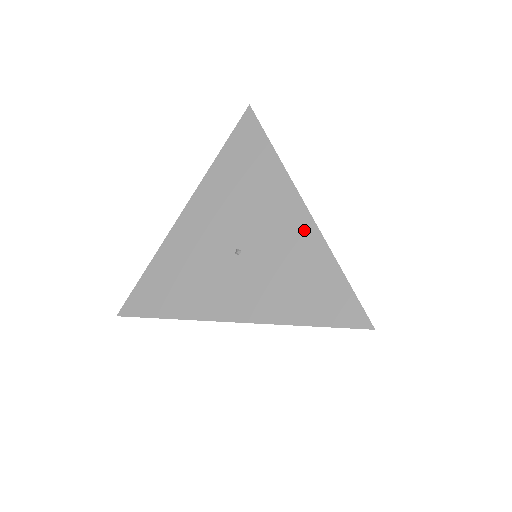
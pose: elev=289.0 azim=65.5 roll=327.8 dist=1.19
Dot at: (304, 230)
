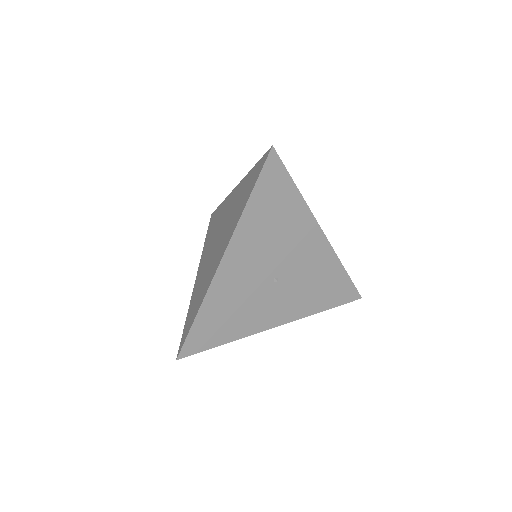
Dot at: (323, 251)
